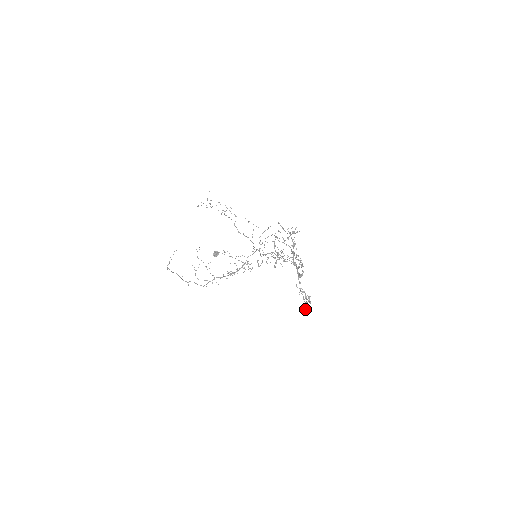
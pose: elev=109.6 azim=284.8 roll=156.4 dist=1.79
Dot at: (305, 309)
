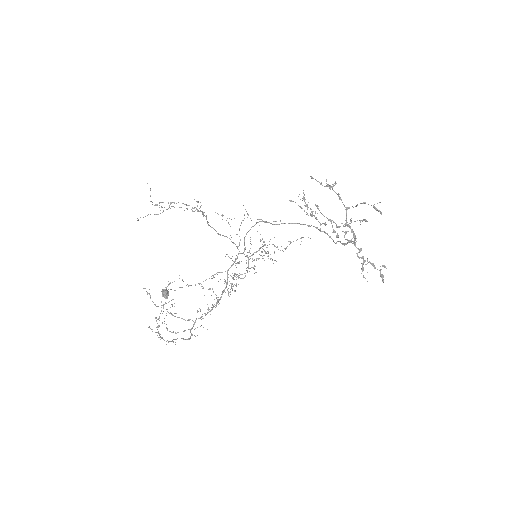
Dot at: (382, 279)
